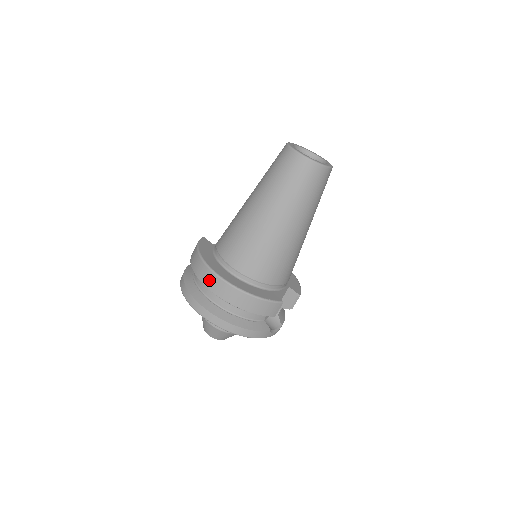
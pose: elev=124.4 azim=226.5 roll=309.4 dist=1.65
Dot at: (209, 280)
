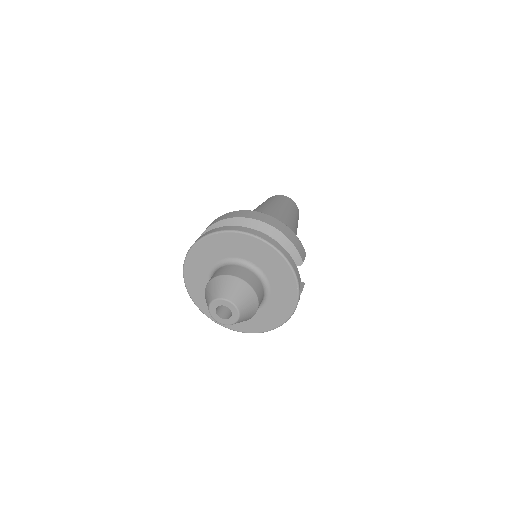
Dot at: (246, 214)
